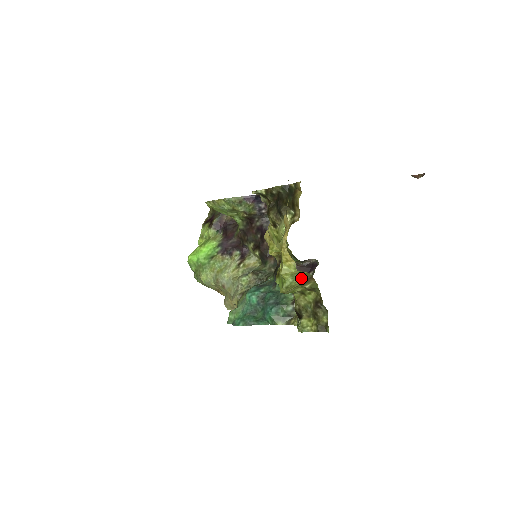
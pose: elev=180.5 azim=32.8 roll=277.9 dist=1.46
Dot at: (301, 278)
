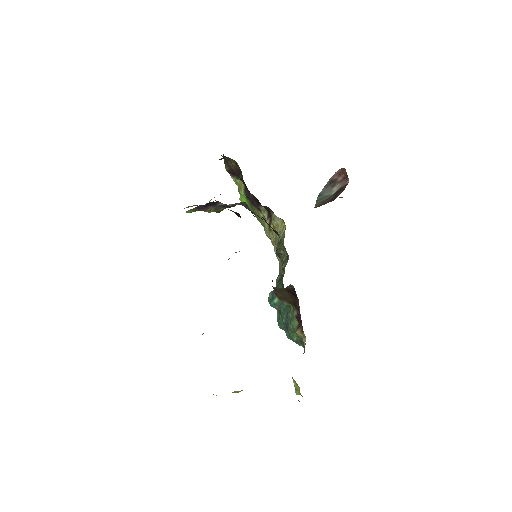
Dot at: occluded
